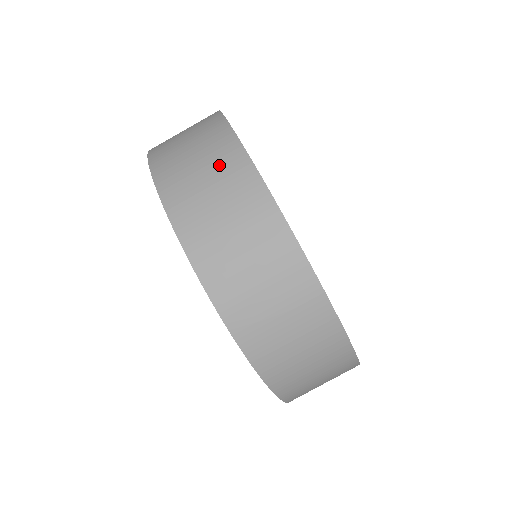
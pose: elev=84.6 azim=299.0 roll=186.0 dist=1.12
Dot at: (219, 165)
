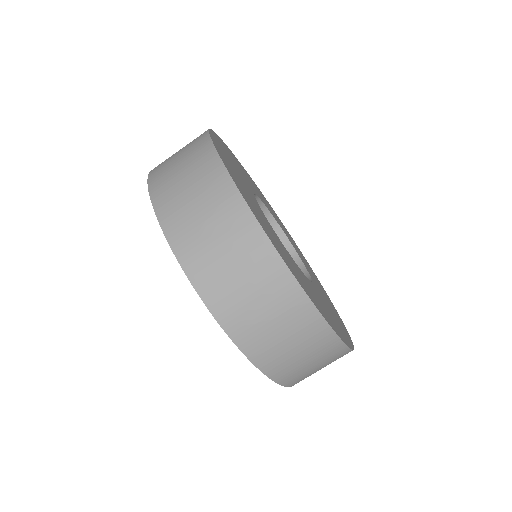
Dot at: occluded
